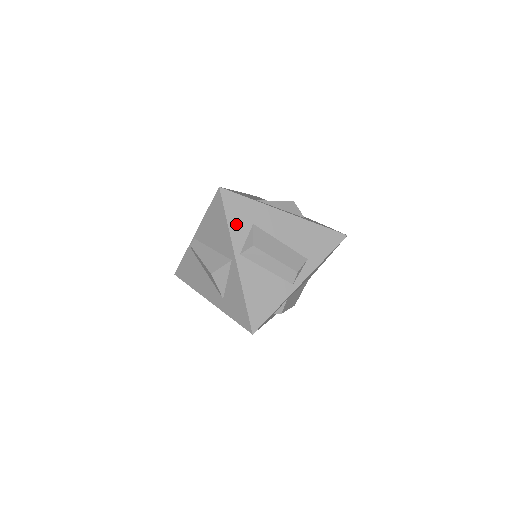
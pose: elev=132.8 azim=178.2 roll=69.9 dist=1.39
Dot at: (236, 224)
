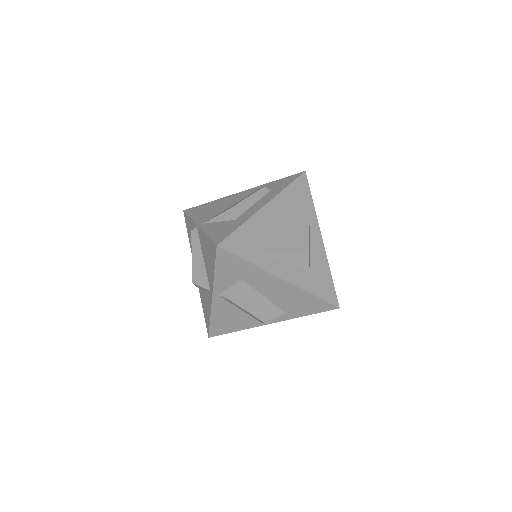
Dot at: (223, 275)
